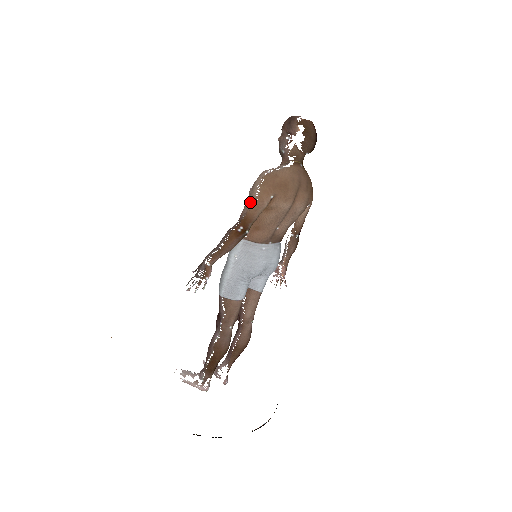
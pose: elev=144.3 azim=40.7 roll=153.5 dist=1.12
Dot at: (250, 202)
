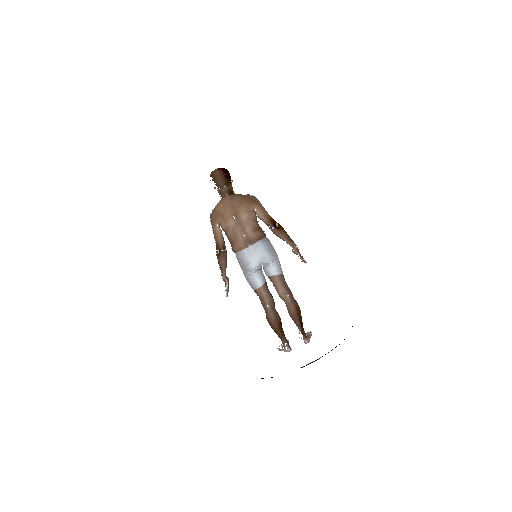
Dot at: (214, 235)
